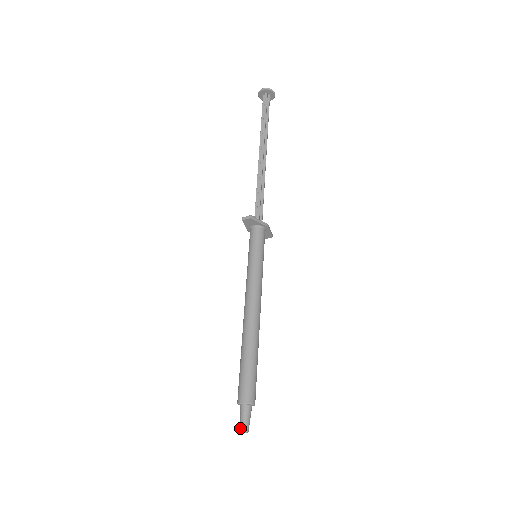
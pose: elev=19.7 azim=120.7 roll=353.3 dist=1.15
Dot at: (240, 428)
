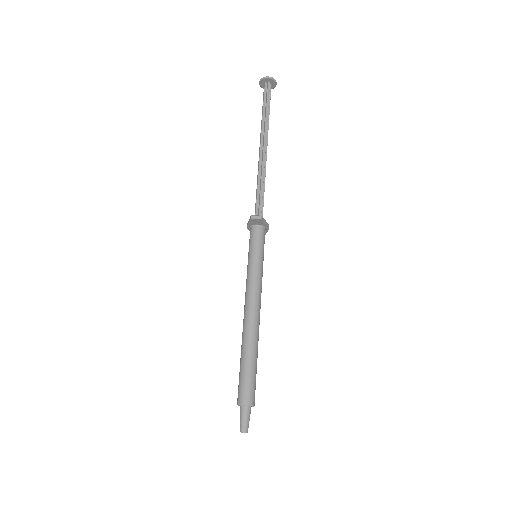
Dot at: (241, 429)
